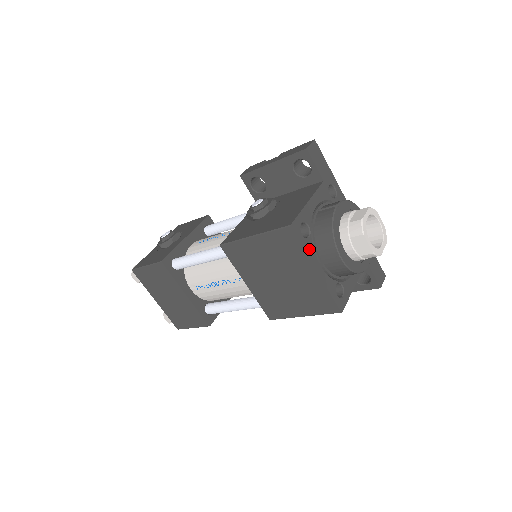
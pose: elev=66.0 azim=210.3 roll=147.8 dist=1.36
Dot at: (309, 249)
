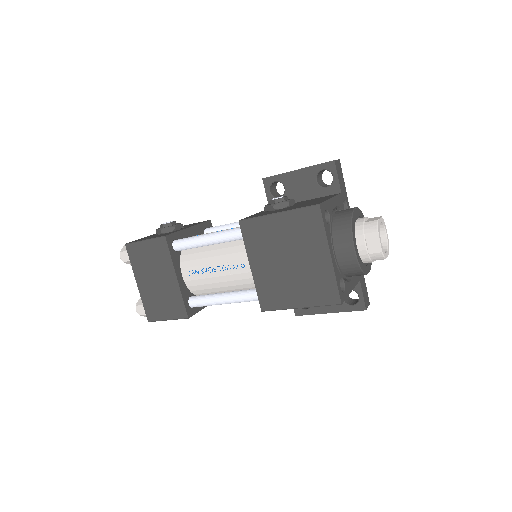
Dot at: (328, 233)
